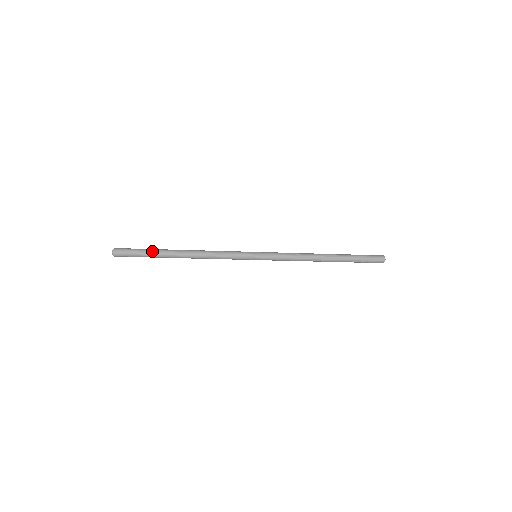
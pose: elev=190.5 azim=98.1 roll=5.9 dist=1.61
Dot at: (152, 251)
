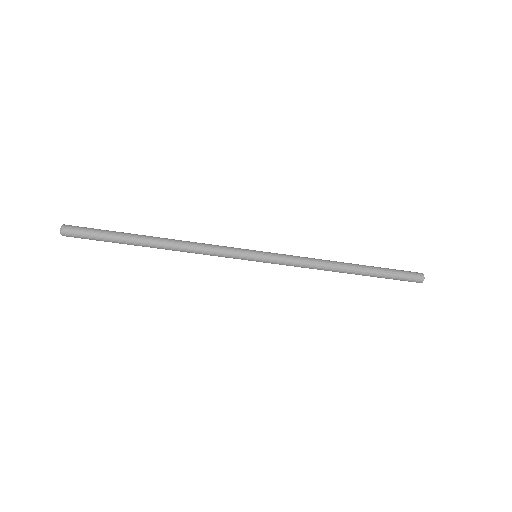
Dot at: (116, 232)
